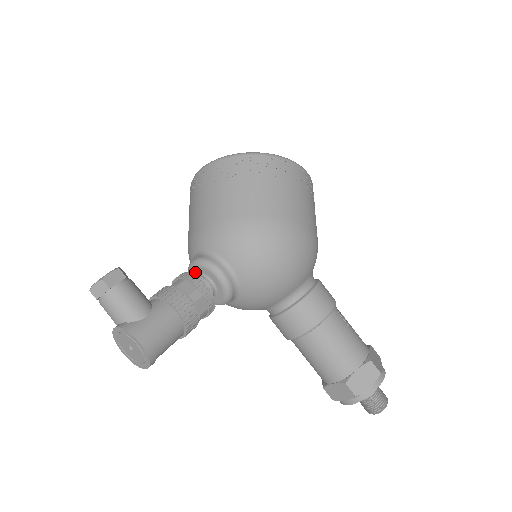
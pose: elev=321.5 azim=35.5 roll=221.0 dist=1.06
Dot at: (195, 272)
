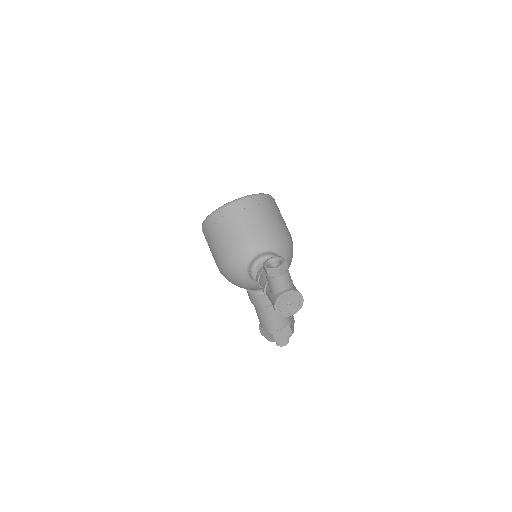
Dot at: occluded
